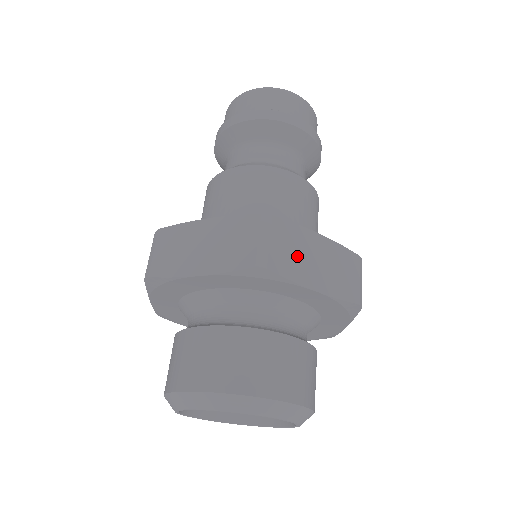
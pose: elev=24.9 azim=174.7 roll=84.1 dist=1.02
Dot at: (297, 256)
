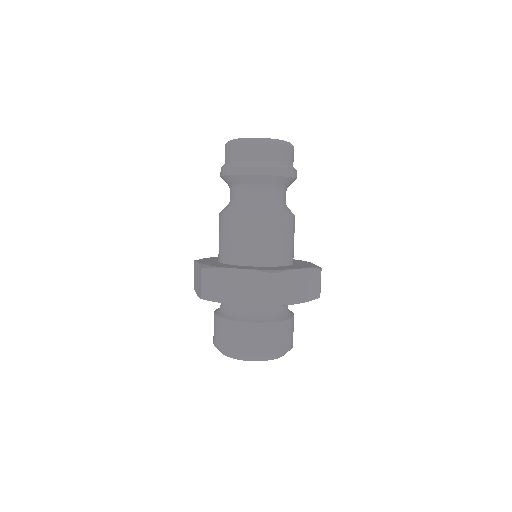
Dot at: (289, 290)
